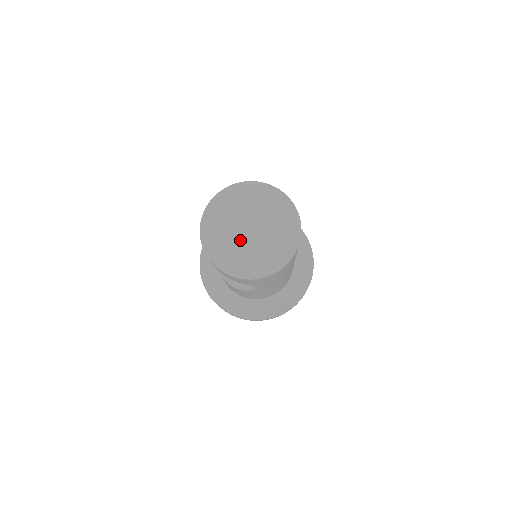
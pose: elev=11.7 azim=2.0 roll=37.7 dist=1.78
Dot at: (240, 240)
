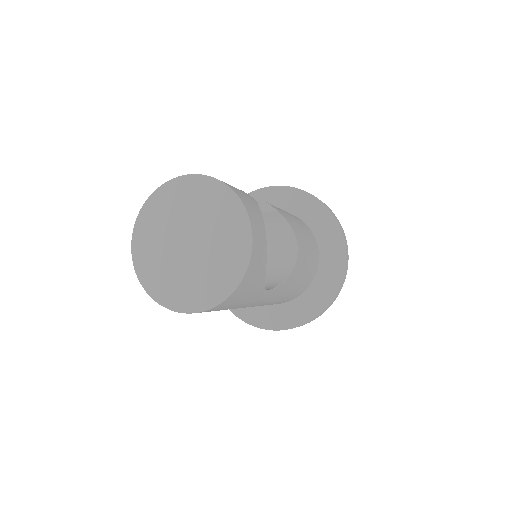
Dot at: (170, 243)
